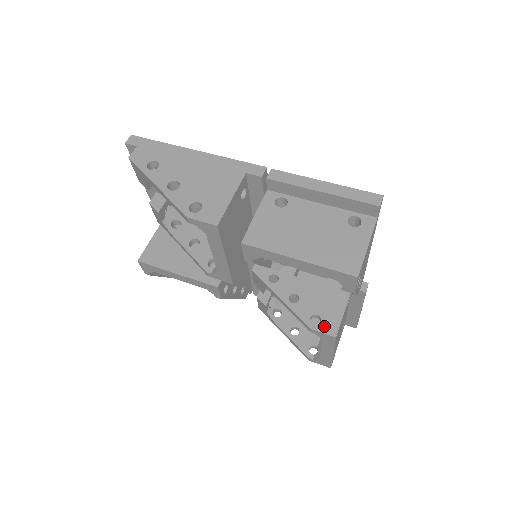
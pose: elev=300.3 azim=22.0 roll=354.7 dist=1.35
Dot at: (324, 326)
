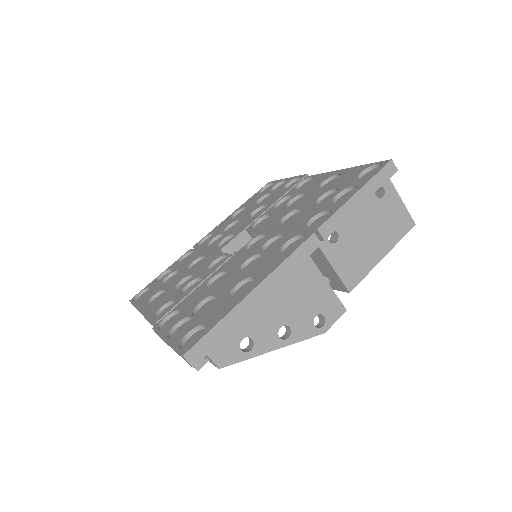
Dot at: occluded
